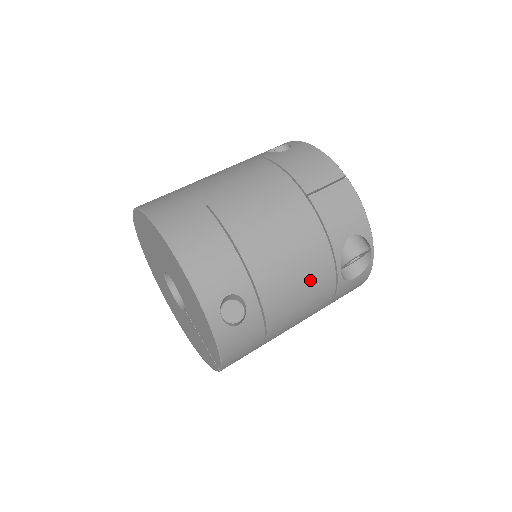
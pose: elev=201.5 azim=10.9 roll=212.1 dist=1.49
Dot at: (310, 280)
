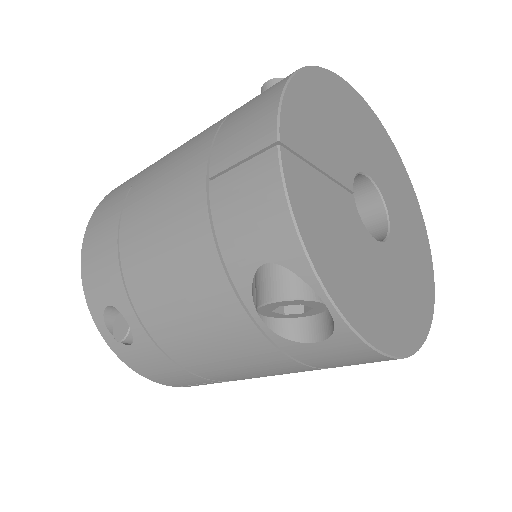
Dot at: (207, 320)
